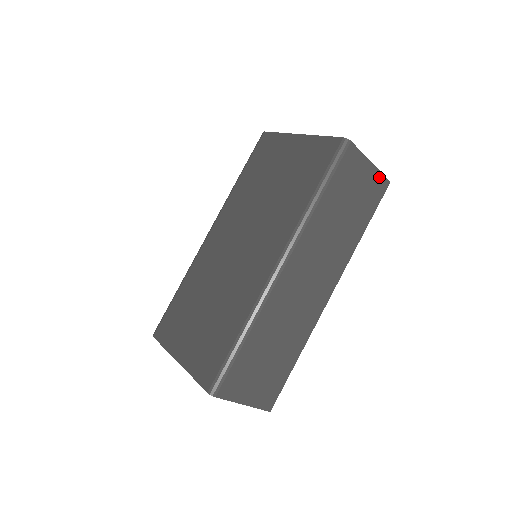
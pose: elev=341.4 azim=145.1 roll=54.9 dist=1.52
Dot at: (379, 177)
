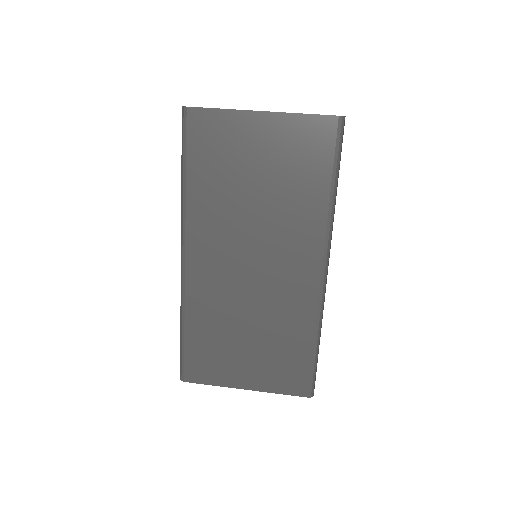
Dot at: occluded
